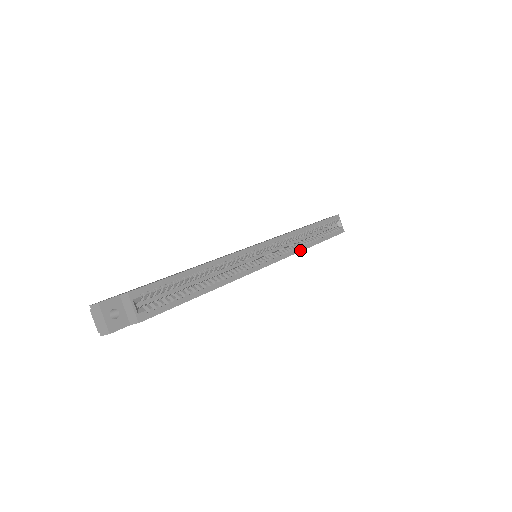
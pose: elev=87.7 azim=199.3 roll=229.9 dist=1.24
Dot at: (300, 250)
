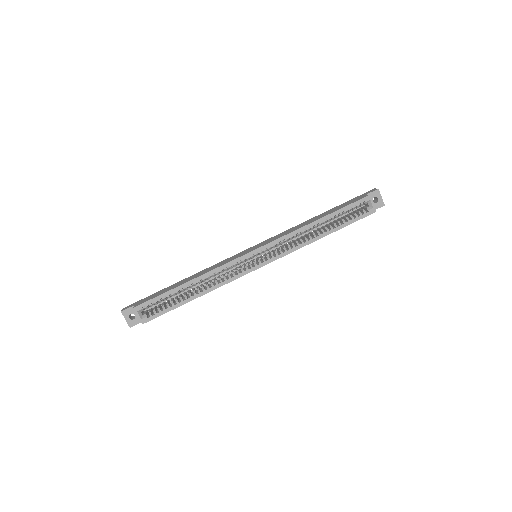
Dot at: (302, 246)
